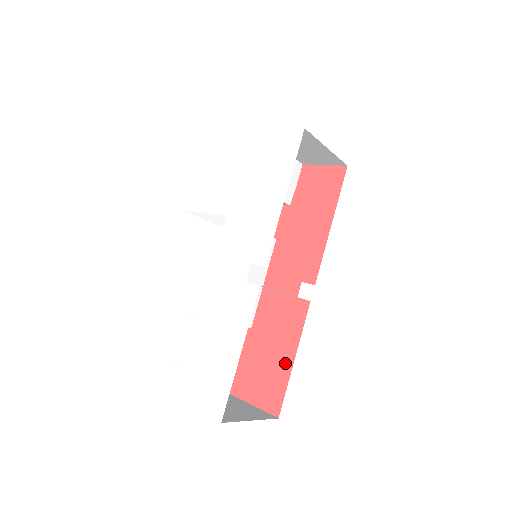
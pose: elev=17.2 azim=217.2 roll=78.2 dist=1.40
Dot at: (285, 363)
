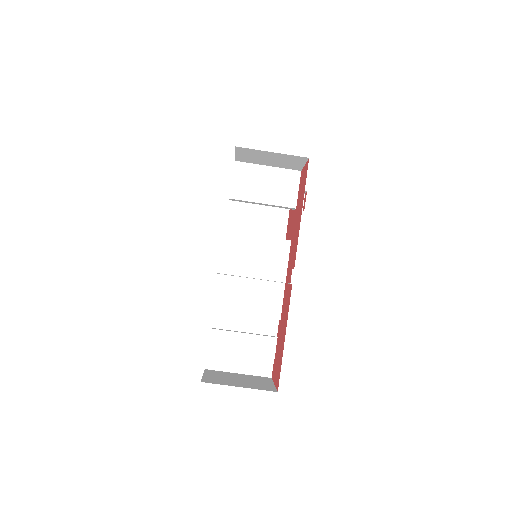
Dot at: (283, 343)
